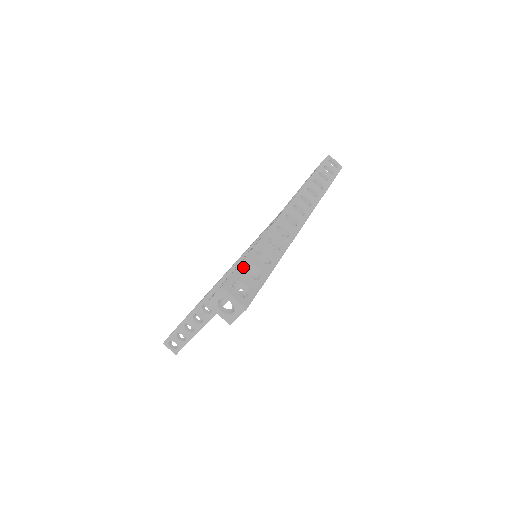
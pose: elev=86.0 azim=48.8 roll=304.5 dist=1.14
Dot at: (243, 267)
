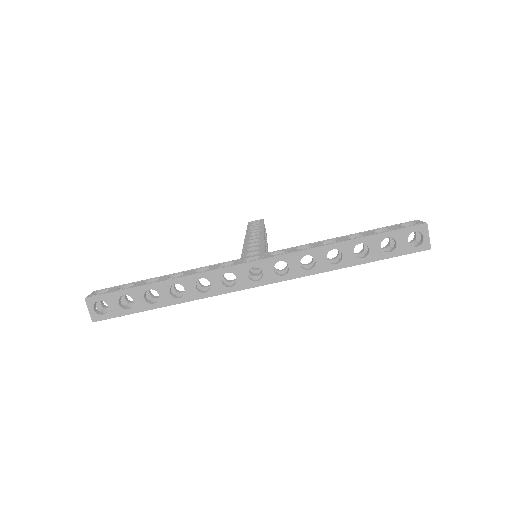
Dot at: (119, 294)
